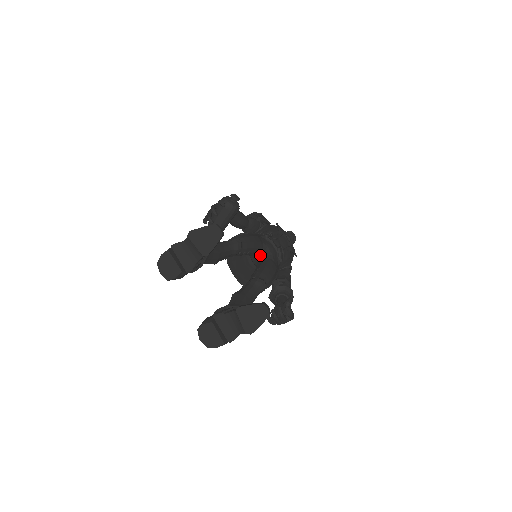
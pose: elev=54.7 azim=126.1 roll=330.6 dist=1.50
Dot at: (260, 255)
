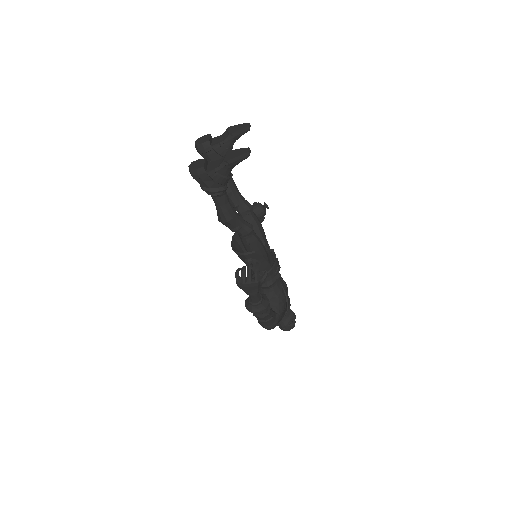
Dot at: occluded
